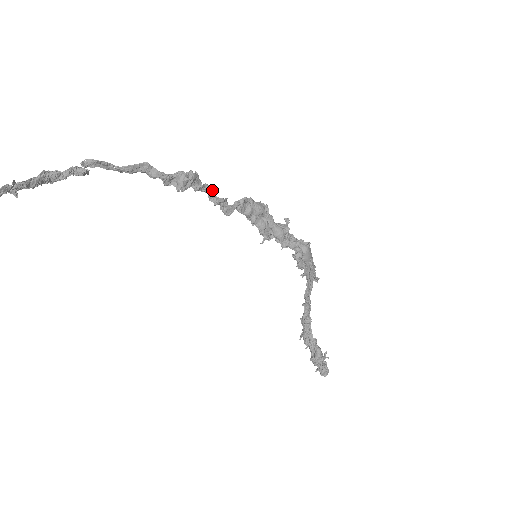
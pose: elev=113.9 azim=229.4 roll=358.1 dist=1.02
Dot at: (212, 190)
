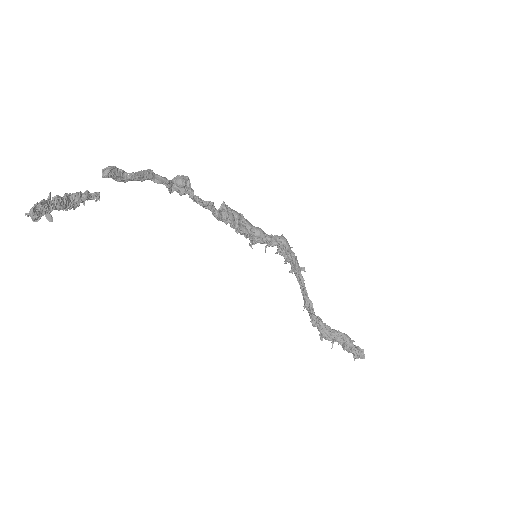
Dot at: (200, 198)
